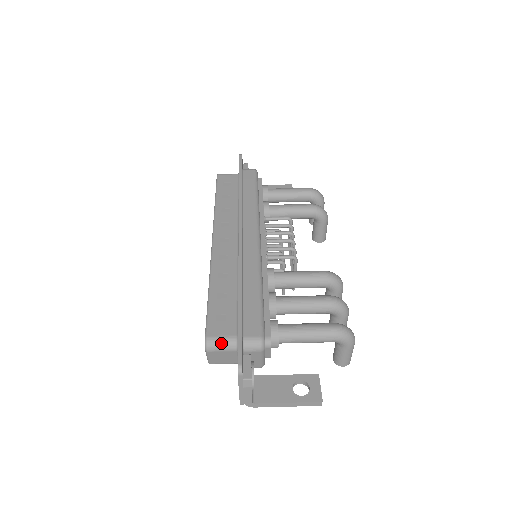
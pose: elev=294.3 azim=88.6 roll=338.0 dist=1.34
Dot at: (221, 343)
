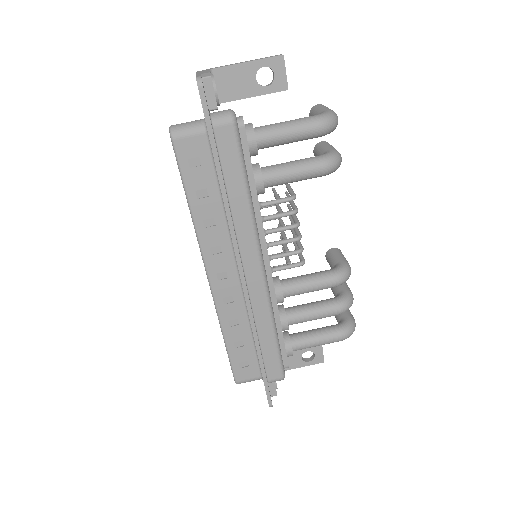
Dot at: occluded
